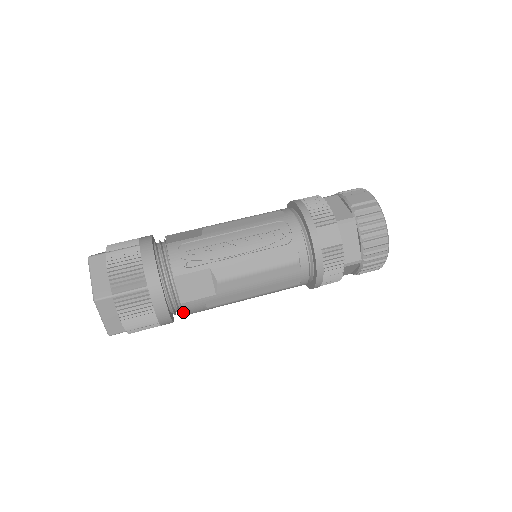
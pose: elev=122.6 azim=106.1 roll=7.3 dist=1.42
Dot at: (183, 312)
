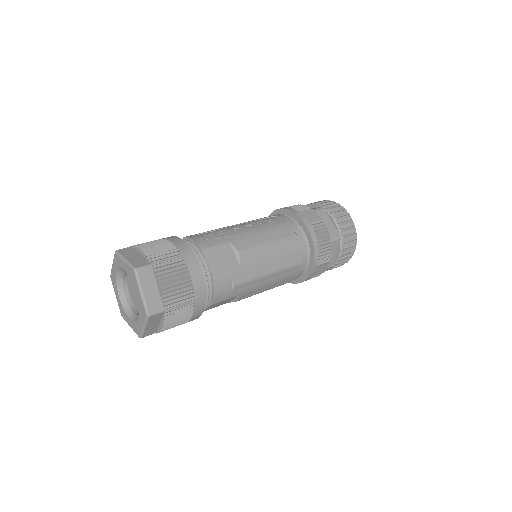
Dot at: (213, 289)
